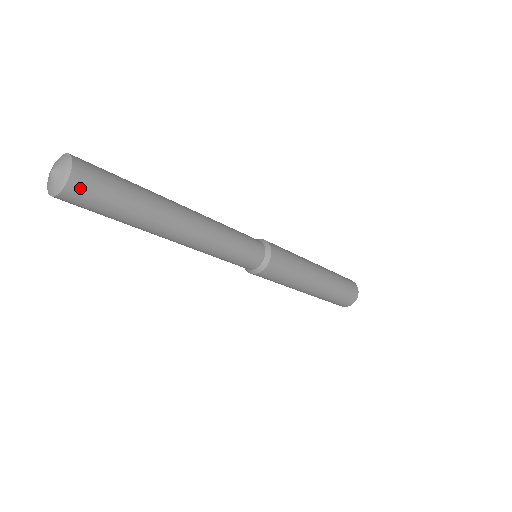
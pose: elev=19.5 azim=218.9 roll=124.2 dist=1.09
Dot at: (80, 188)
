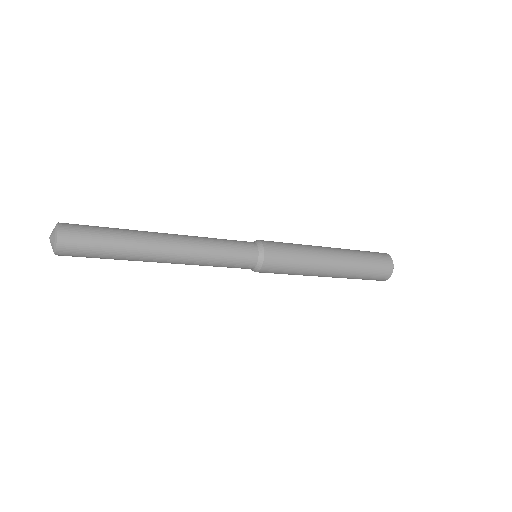
Dot at: occluded
